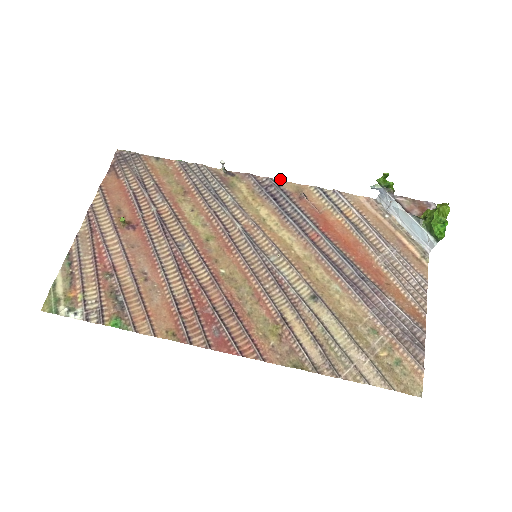
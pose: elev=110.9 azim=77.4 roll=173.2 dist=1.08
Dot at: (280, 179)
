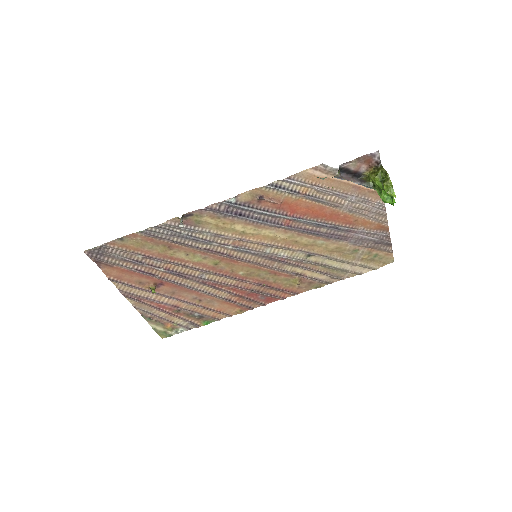
Dot at: (232, 198)
